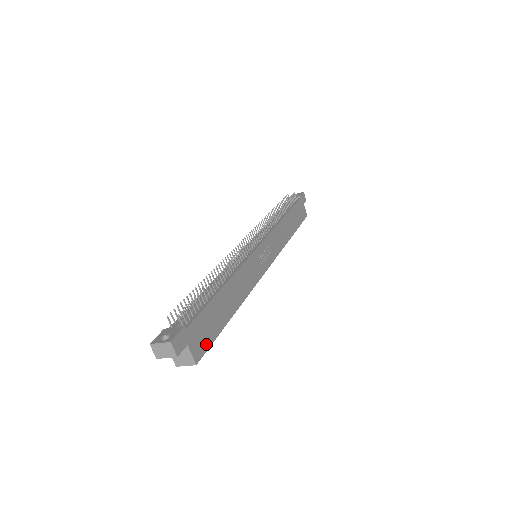
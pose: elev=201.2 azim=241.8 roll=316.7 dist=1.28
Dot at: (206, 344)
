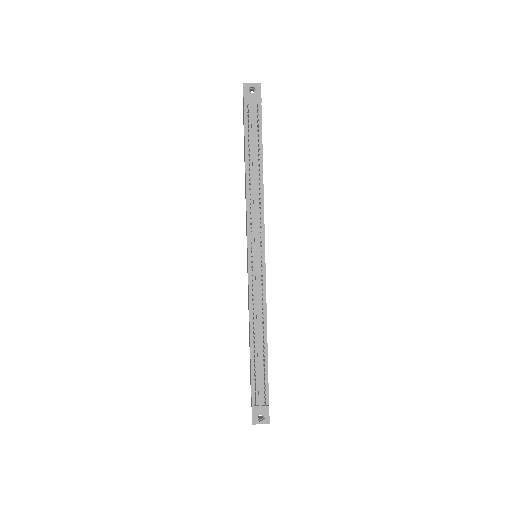
Dot at: occluded
